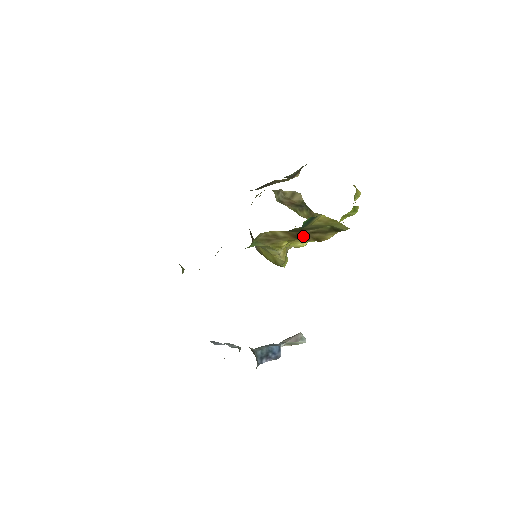
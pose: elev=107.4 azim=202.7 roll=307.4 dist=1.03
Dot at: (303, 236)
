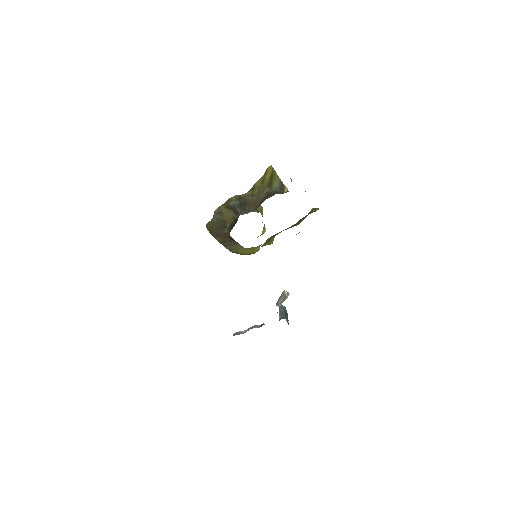
Dot at: (290, 227)
